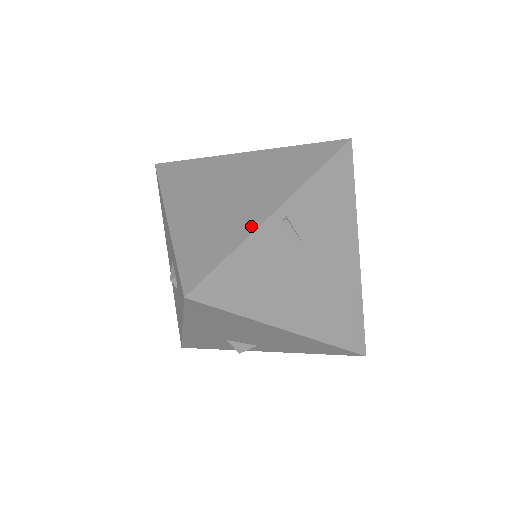
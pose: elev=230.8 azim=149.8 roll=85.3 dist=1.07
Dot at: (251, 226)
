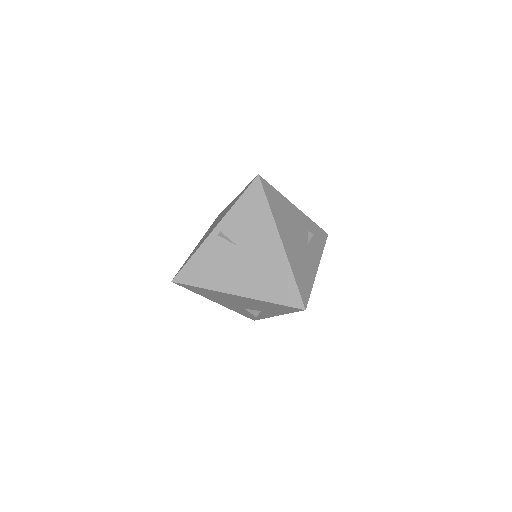
Dot at: (203, 241)
